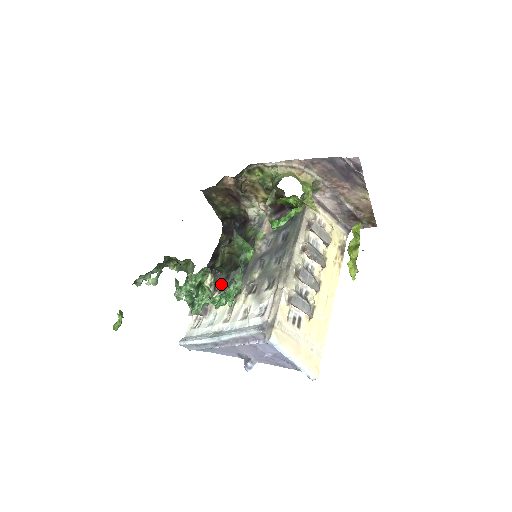
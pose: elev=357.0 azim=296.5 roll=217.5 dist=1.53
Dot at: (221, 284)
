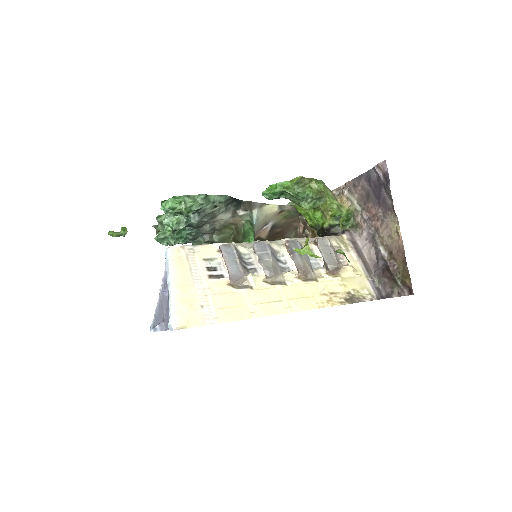
Dot at: occluded
